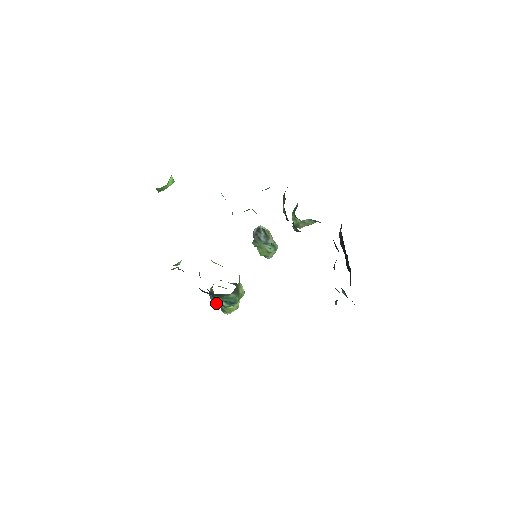
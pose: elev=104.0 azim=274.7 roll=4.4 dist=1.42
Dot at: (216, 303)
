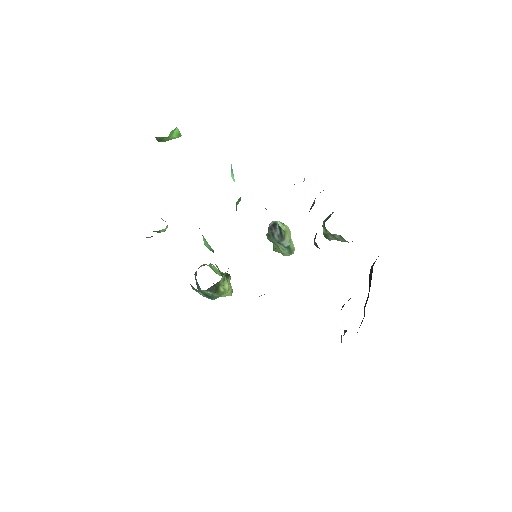
Dot at: (198, 286)
